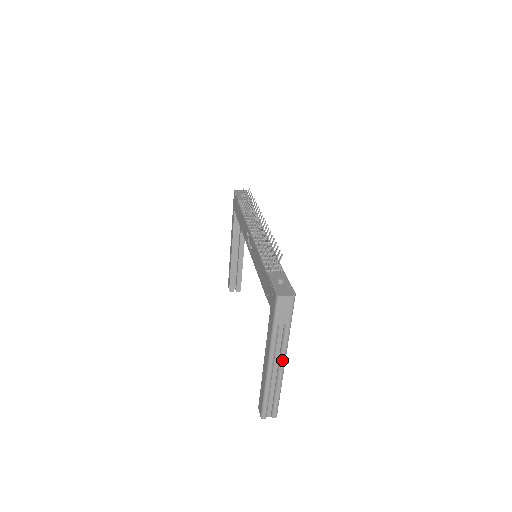
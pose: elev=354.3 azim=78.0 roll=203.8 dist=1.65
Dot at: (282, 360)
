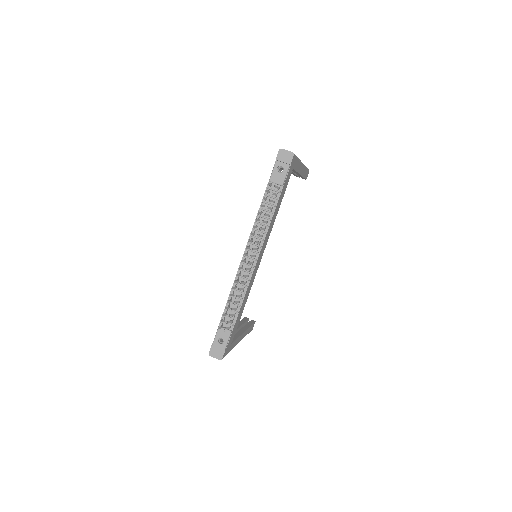
Dot at: occluded
